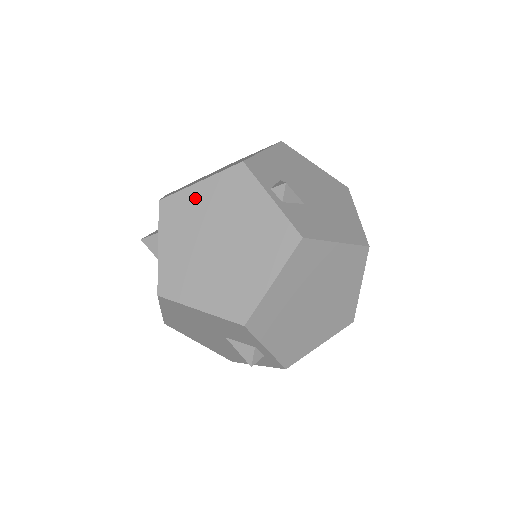
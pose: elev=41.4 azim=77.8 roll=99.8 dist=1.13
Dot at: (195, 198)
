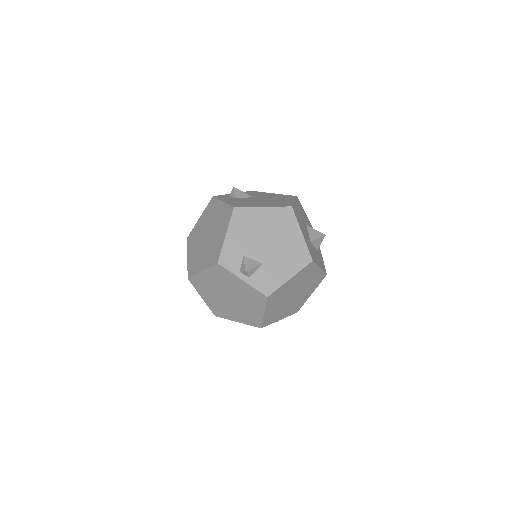
Dot at: (205, 279)
